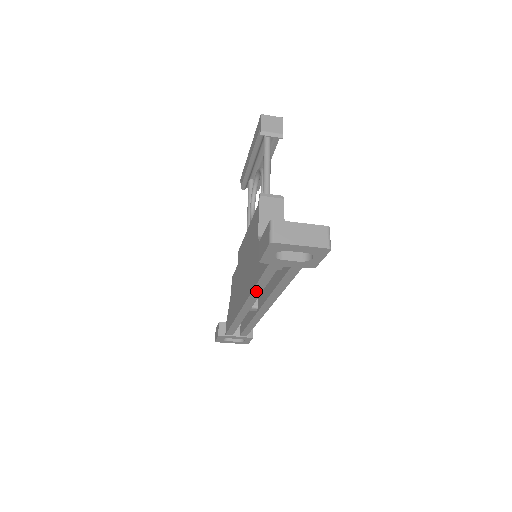
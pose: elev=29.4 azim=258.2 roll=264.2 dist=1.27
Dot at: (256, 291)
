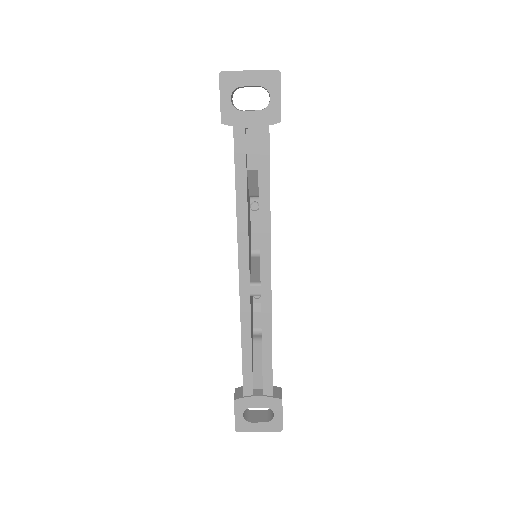
Dot at: (241, 215)
